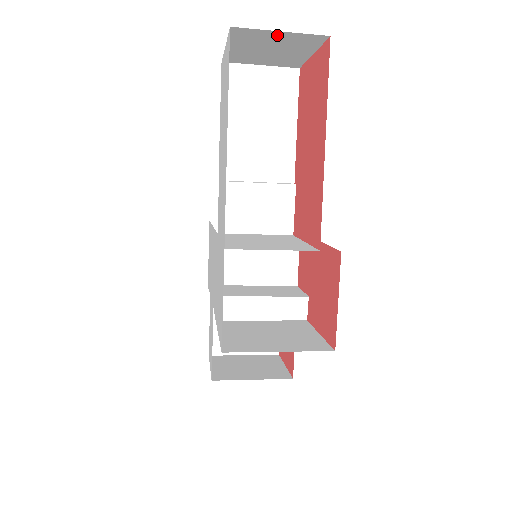
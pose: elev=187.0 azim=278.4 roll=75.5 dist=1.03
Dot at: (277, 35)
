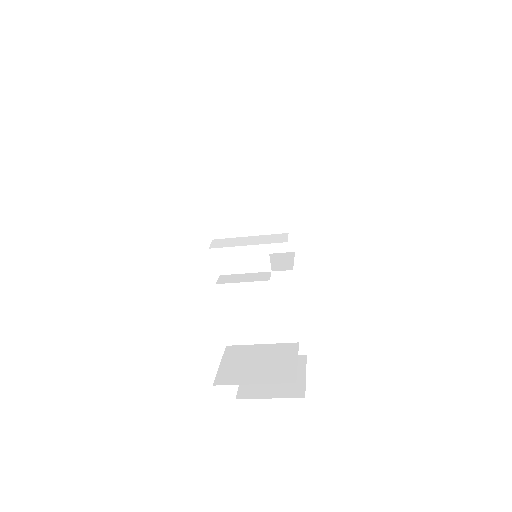
Dot at: (256, 146)
